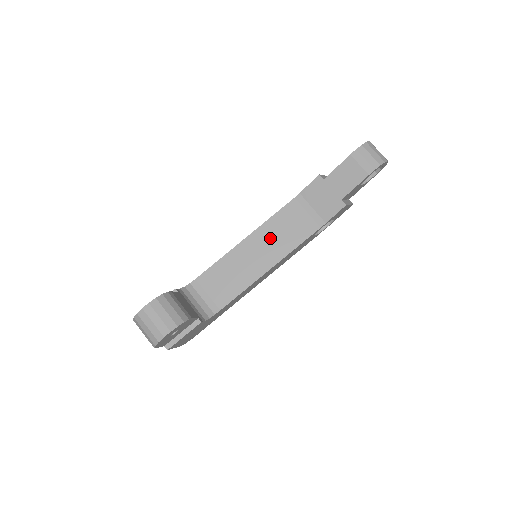
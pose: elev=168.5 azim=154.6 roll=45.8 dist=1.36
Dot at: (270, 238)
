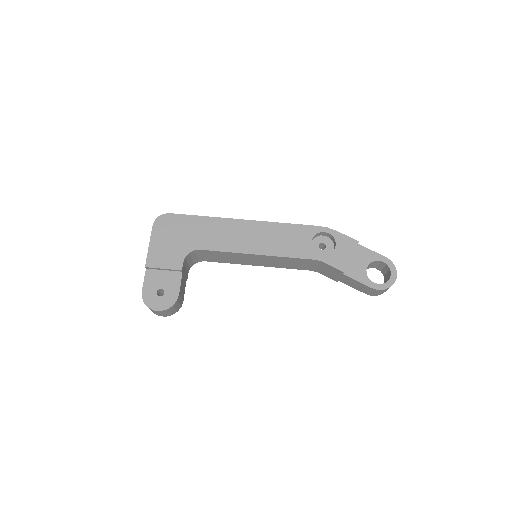
Dot at: (275, 261)
